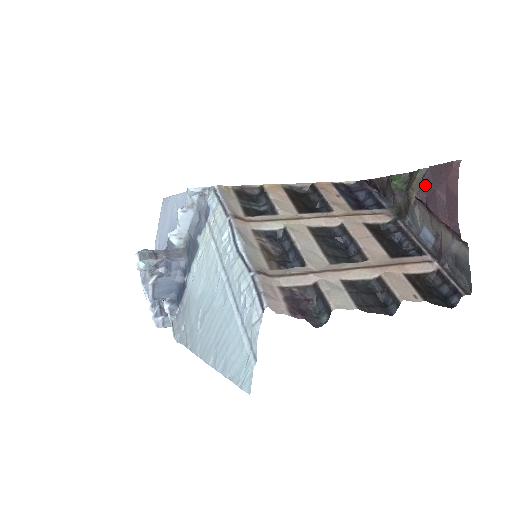
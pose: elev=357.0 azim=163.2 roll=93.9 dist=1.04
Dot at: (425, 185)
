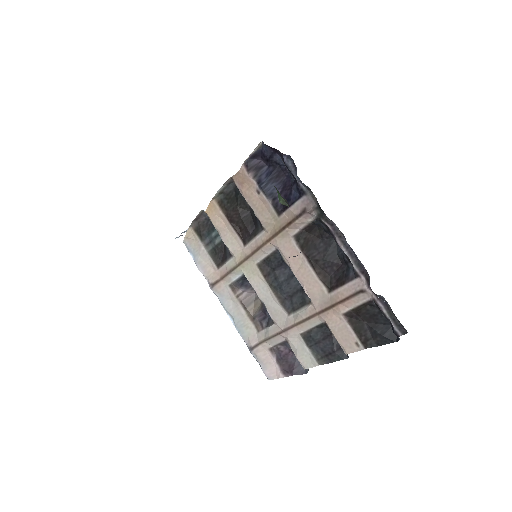
Dot at: occluded
